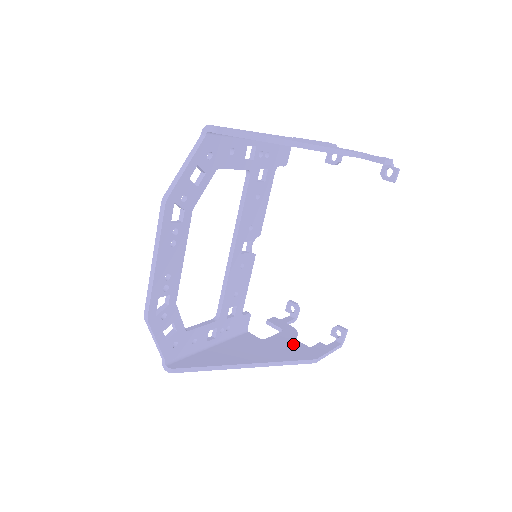
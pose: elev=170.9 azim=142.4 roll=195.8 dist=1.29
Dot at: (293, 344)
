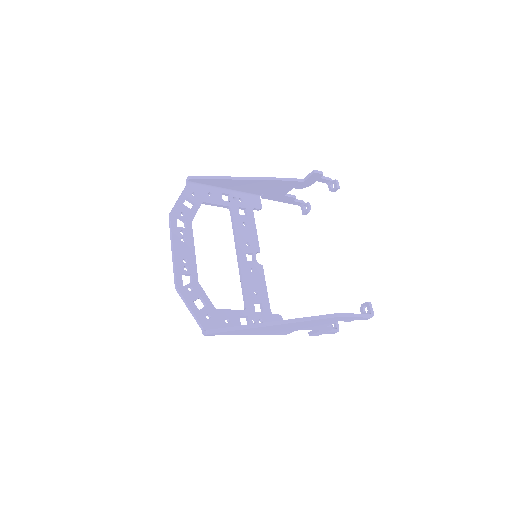
Dot at: occluded
